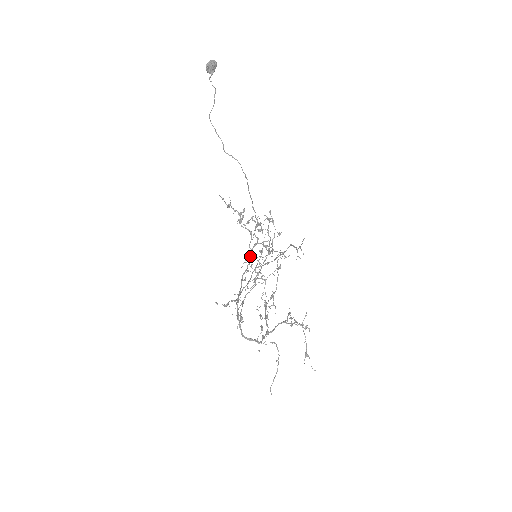
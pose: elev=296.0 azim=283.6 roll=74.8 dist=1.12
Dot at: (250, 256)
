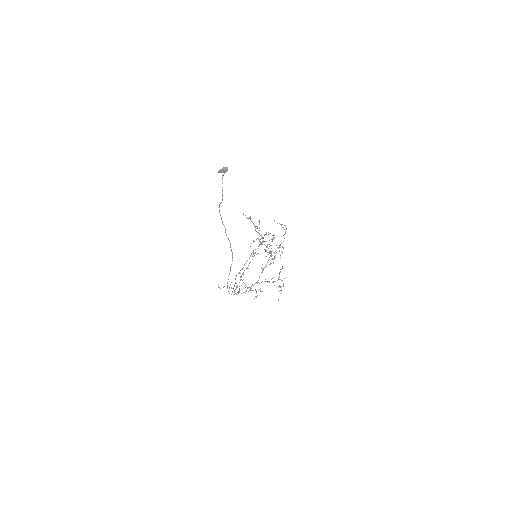
Dot at: (259, 245)
